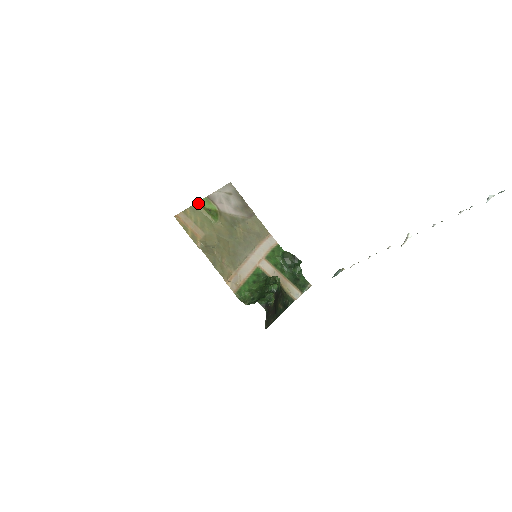
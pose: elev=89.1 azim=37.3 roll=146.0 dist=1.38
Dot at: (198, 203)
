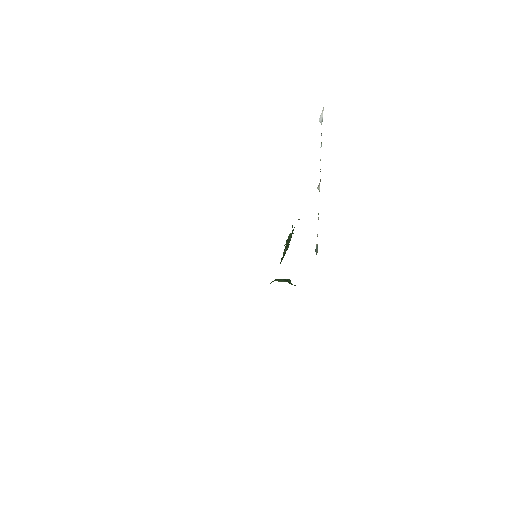
Dot at: occluded
